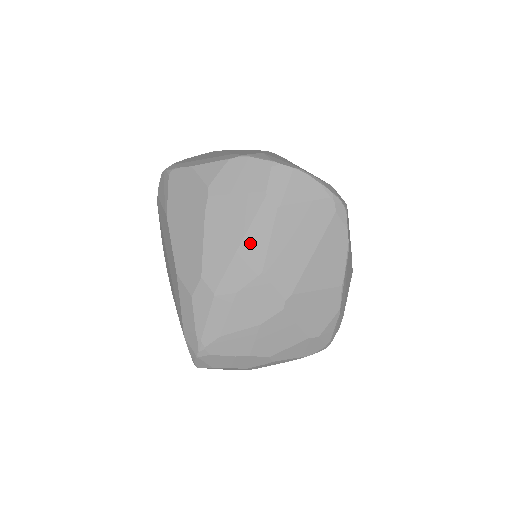
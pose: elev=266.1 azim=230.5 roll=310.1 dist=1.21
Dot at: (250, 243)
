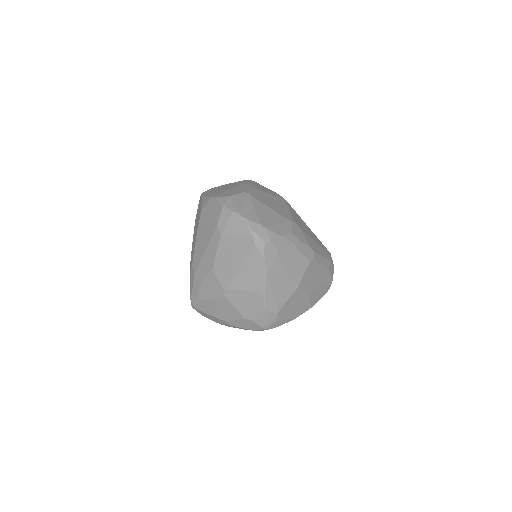
Dot at: (209, 251)
